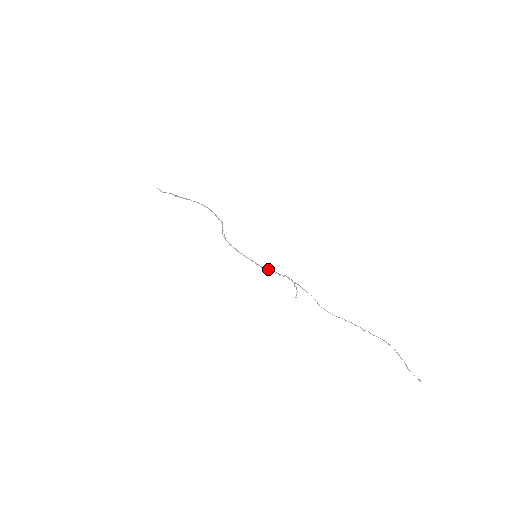
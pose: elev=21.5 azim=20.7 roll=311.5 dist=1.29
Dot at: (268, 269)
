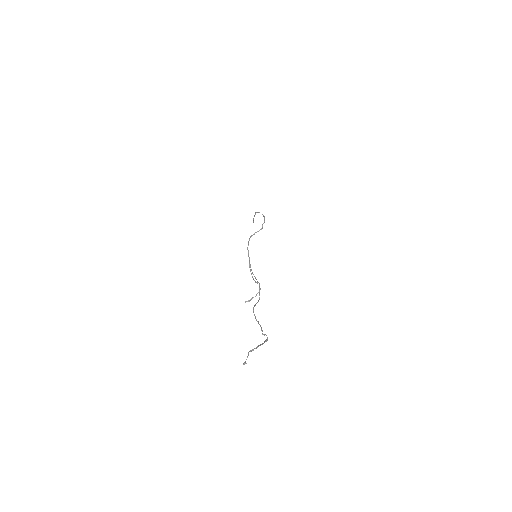
Dot at: occluded
